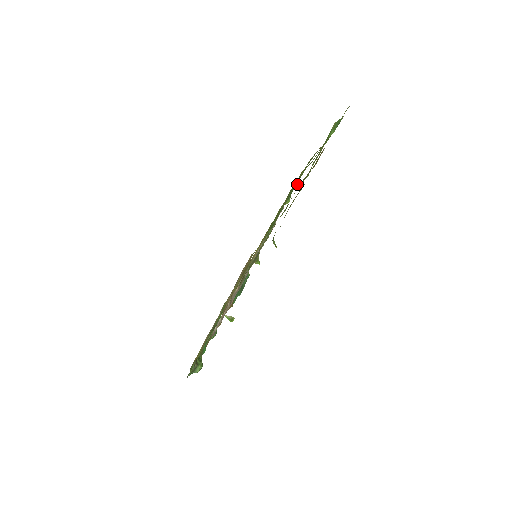
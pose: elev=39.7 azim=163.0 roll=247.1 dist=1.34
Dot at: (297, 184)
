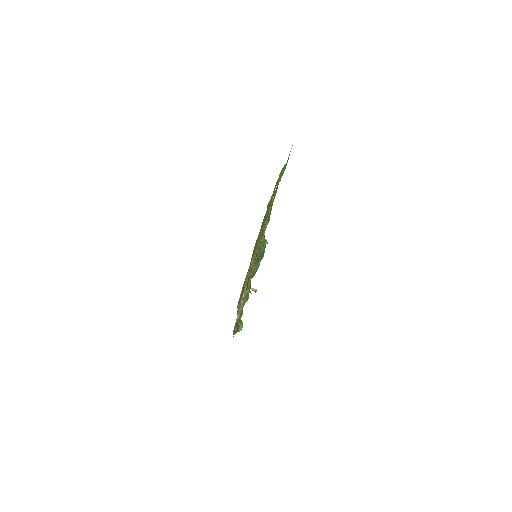
Dot at: (270, 206)
